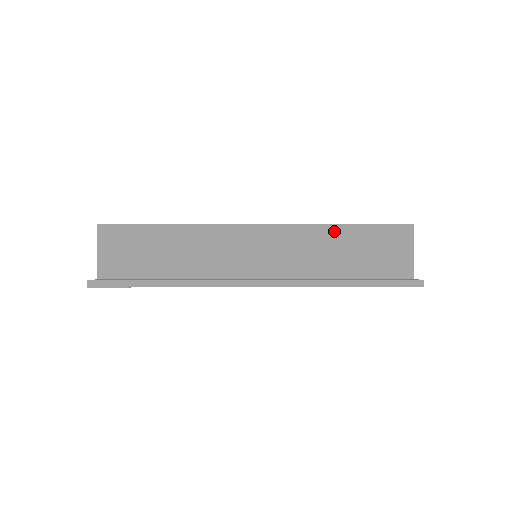
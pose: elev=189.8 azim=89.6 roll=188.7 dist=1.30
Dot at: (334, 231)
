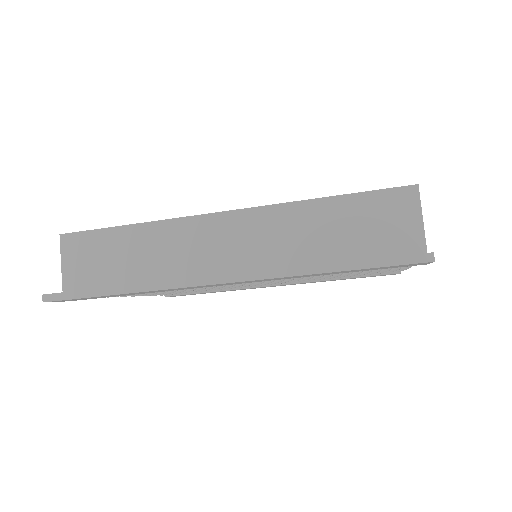
Dot at: (317, 207)
